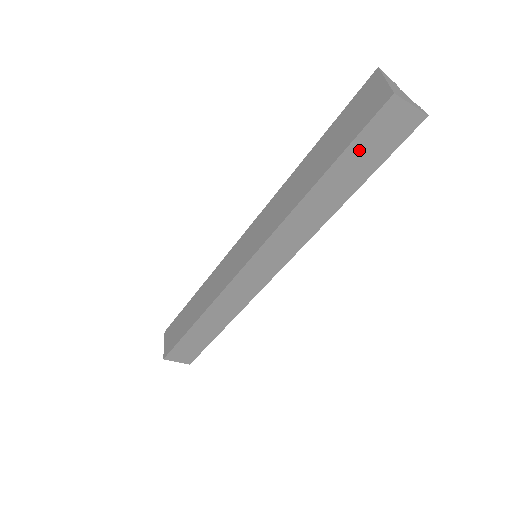
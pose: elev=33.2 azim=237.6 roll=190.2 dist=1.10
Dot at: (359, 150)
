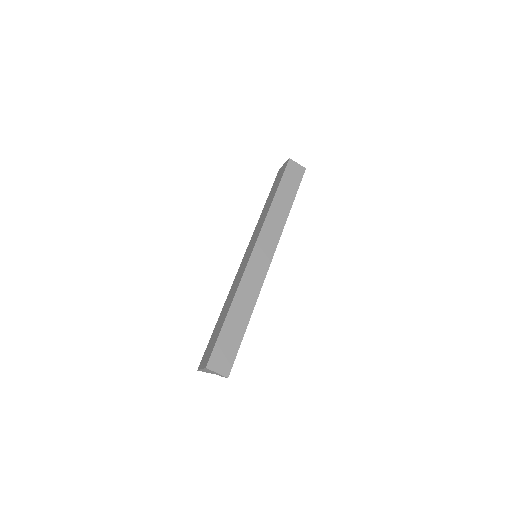
Dot at: (286, 181)
